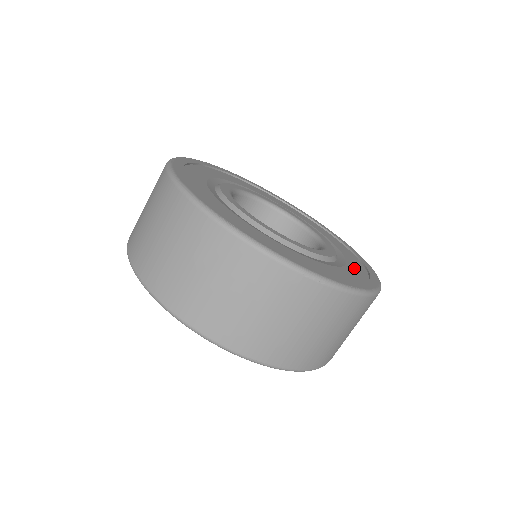
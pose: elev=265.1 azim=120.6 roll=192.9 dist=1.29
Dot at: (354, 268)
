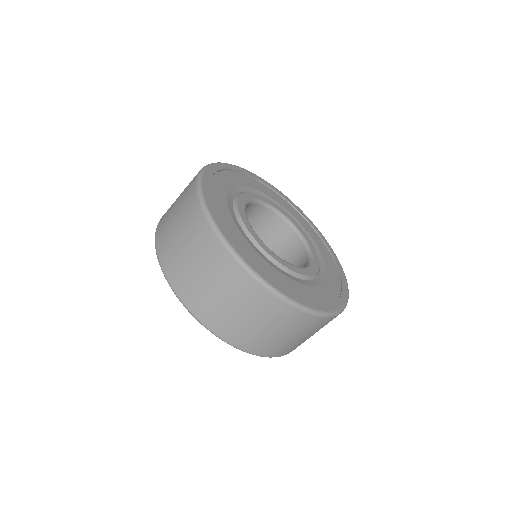
Dot at: (328, 288)
